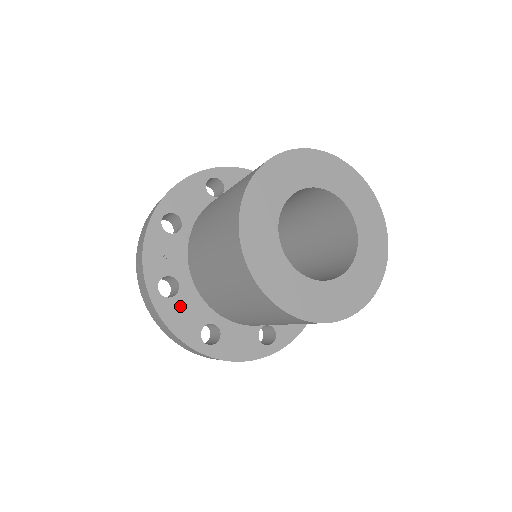
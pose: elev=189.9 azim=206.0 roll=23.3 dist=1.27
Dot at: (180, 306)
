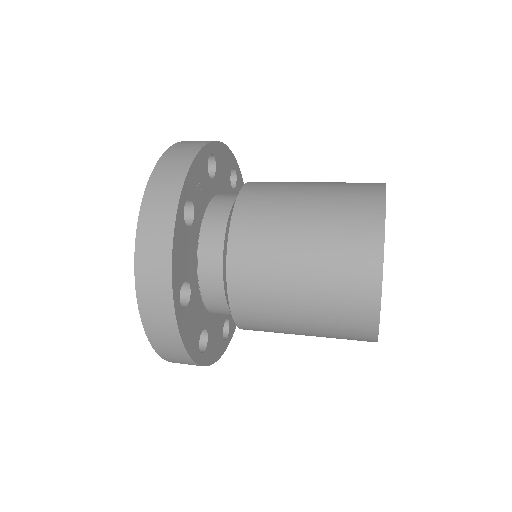
Dot at: (186, 240)
